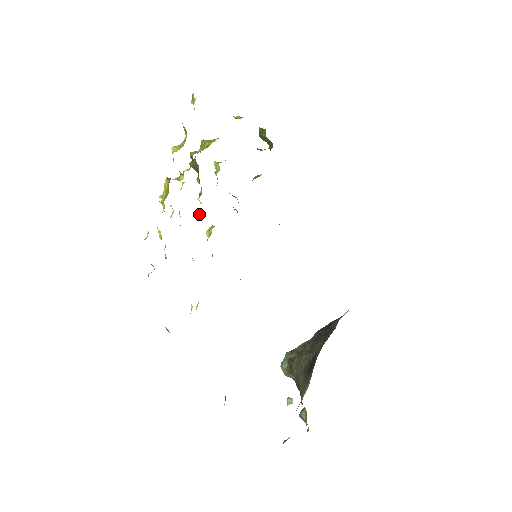
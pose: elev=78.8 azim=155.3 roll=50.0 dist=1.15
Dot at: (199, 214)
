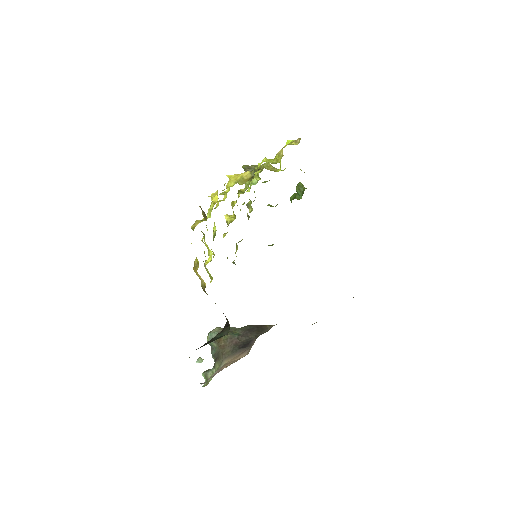
Dot at: (232, 202)
